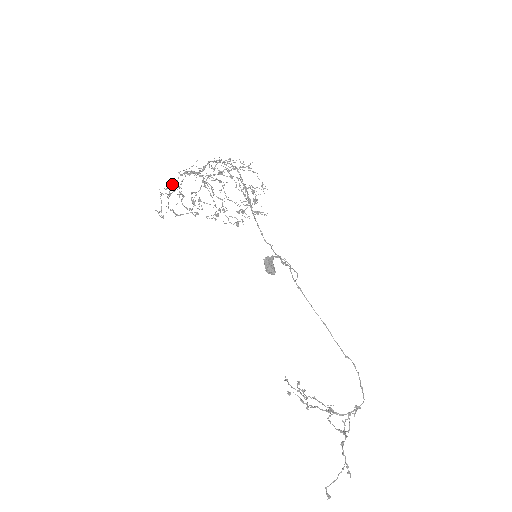
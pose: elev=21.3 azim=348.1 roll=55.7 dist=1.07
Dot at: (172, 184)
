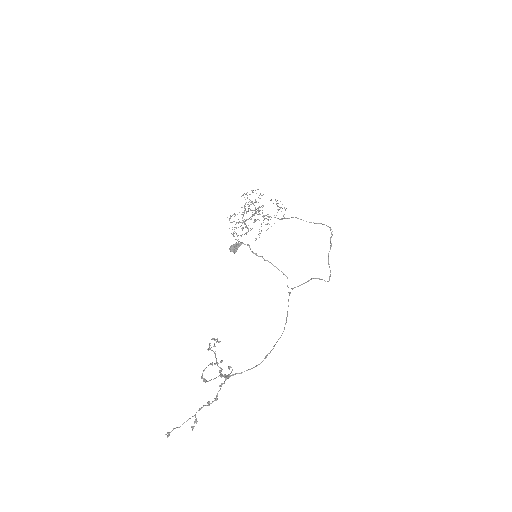
Dot at: occluded
